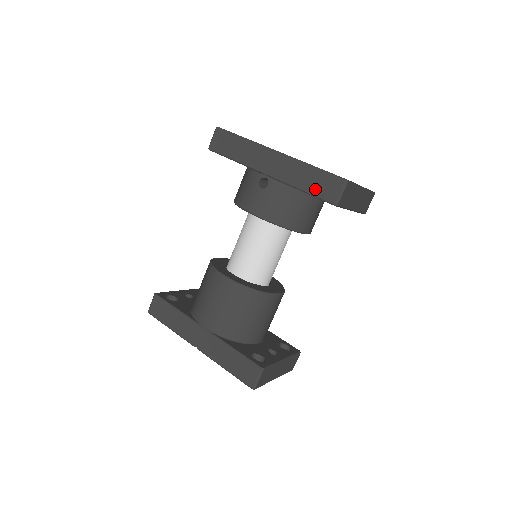
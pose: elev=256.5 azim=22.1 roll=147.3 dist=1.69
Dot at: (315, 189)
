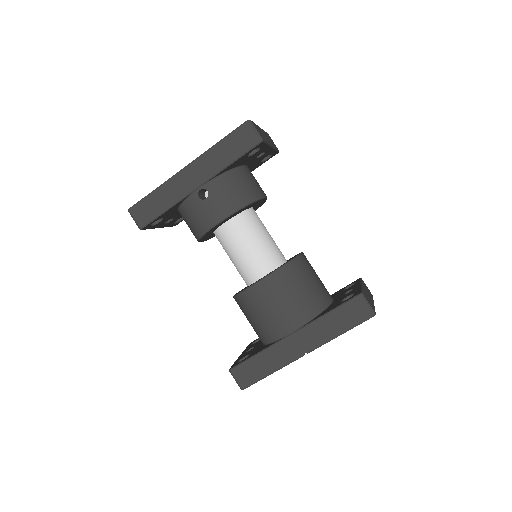
Dot at: (238, 150)
